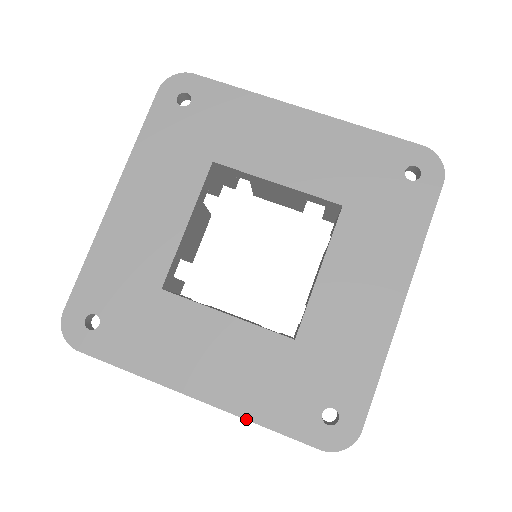
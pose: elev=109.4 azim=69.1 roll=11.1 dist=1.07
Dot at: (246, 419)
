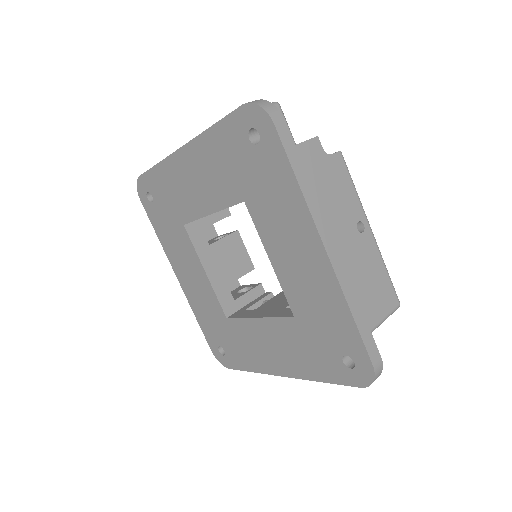
Dot at: (192, 309)
